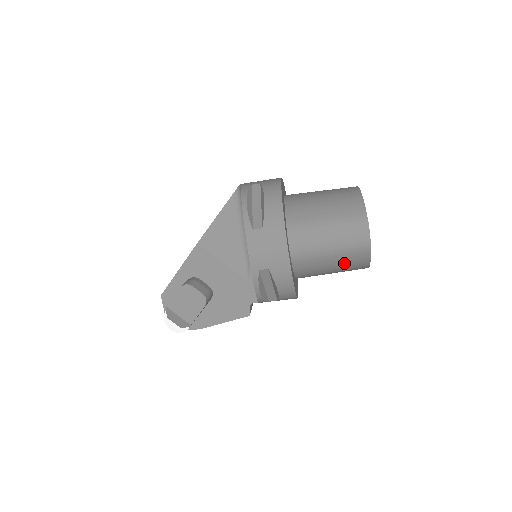
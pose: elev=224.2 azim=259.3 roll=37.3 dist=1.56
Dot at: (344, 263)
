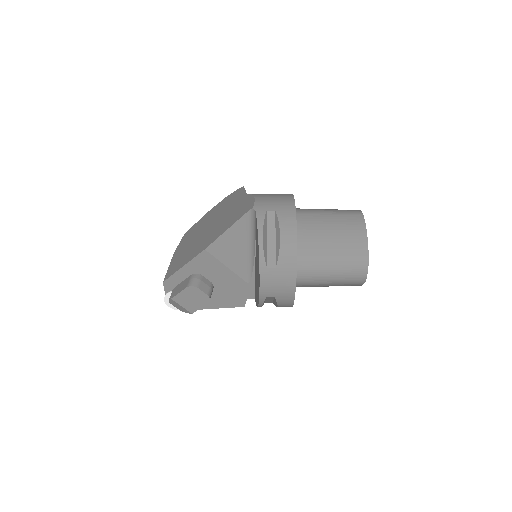
Dot at: occluded
